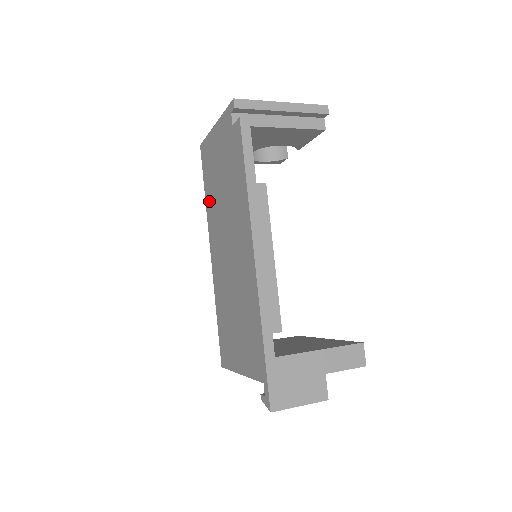
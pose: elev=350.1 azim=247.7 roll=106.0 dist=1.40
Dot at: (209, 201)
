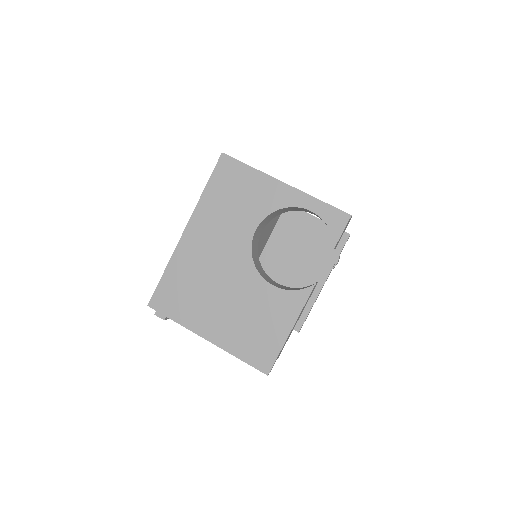
Dot at: occluded
